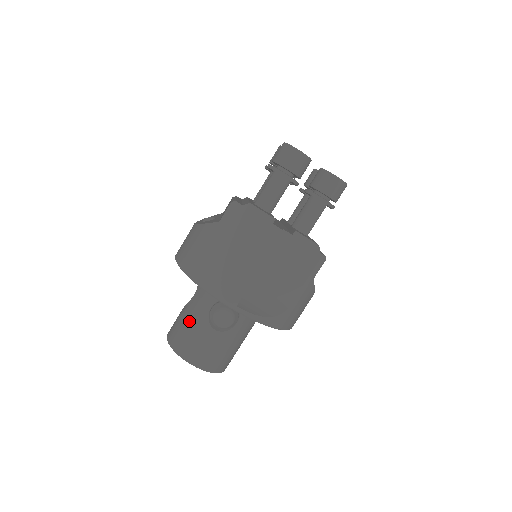
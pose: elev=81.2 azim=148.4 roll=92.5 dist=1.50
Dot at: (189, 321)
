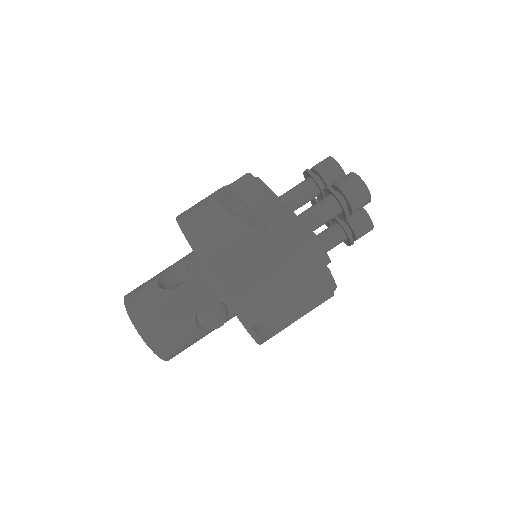
Dot at: (171, 309)
